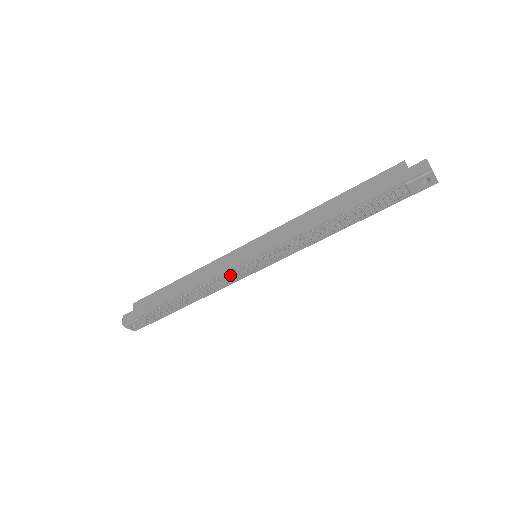
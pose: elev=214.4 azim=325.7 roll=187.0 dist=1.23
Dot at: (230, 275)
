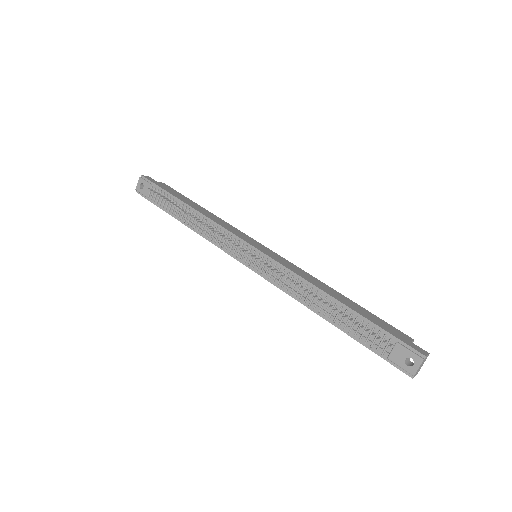
Dot at: (229, 239)
